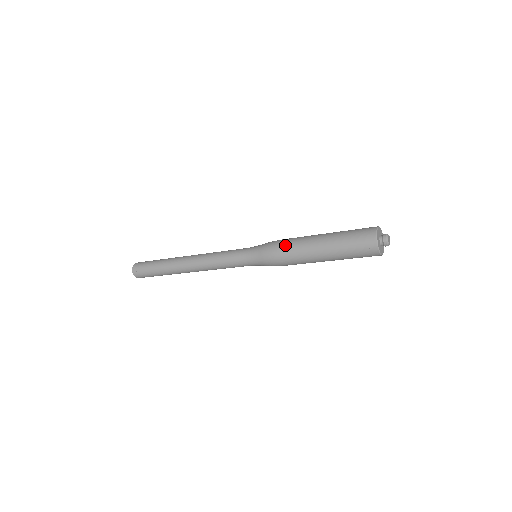
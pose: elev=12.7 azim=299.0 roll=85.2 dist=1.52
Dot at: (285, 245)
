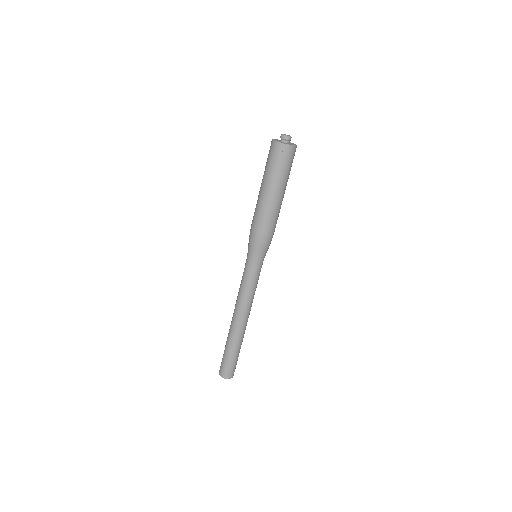
Dot at: (252, 220)
